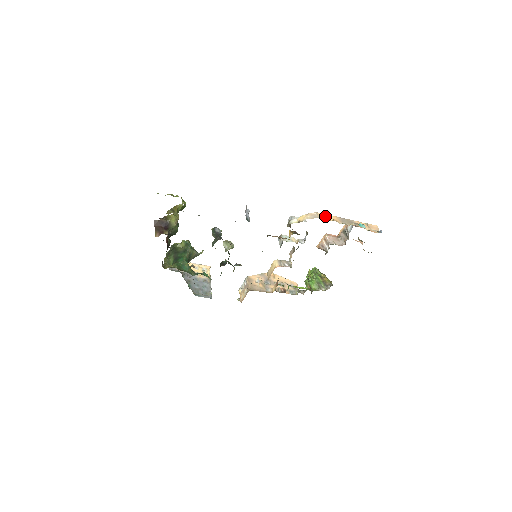
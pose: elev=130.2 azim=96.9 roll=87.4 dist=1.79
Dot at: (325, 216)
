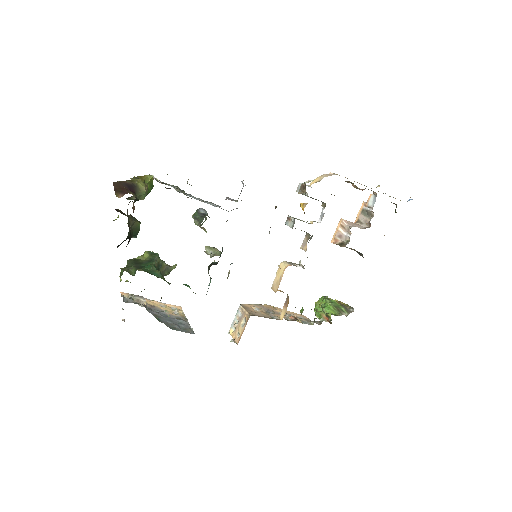
Dot at: occluded
